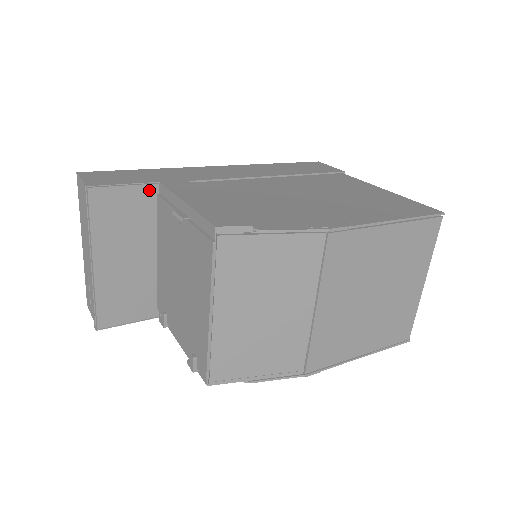
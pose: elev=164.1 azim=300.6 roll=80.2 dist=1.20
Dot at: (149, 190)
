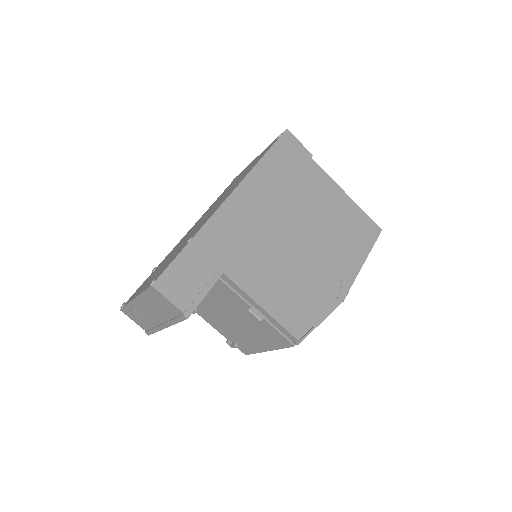
Dot at: occluded
